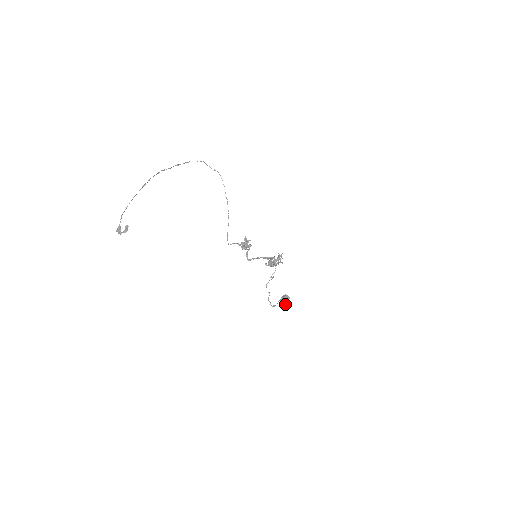
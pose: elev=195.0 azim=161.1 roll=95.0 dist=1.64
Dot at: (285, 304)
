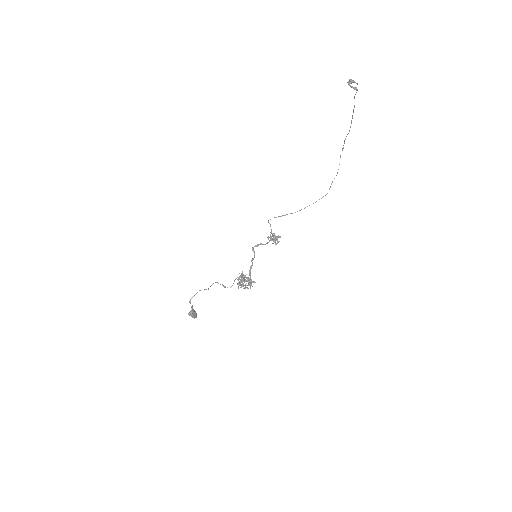
Dot at: (190, 315)
